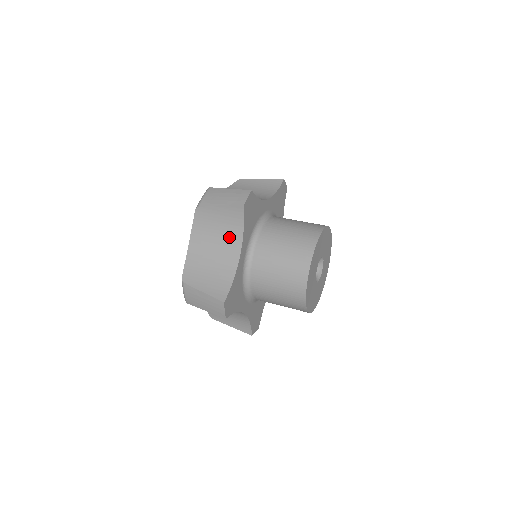
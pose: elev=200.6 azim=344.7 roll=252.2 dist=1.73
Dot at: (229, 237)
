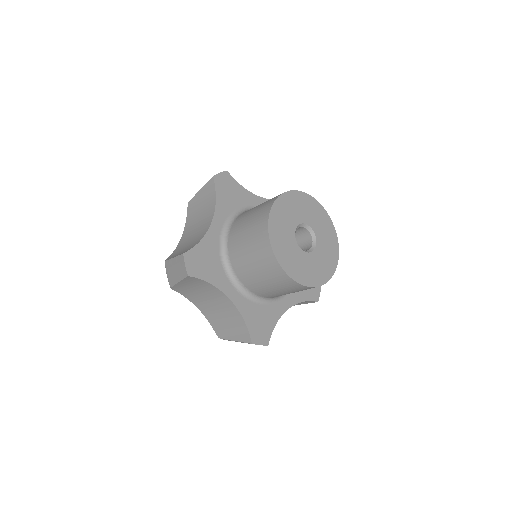
Dot at: (210, 292)
